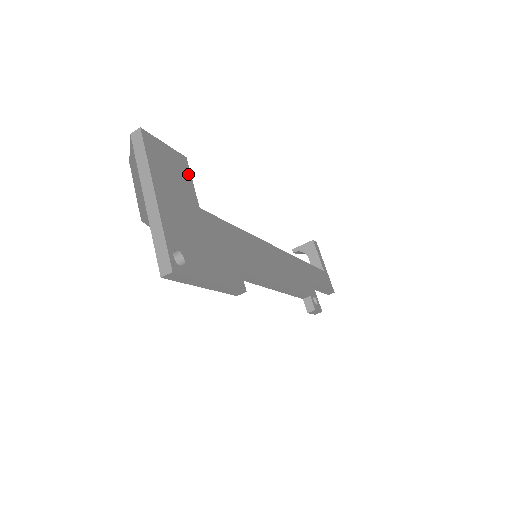
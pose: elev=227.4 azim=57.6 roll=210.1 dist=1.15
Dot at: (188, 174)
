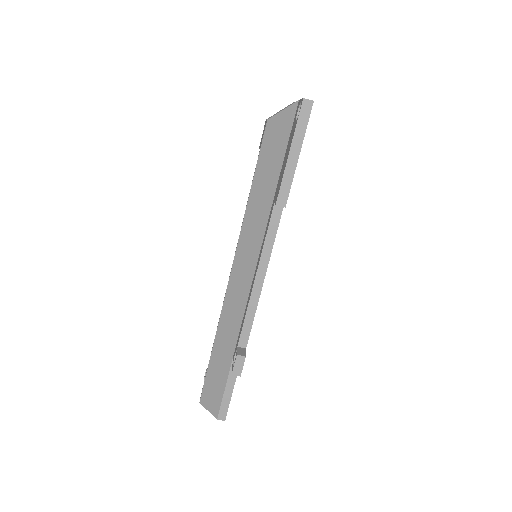
Dot at: occluded
